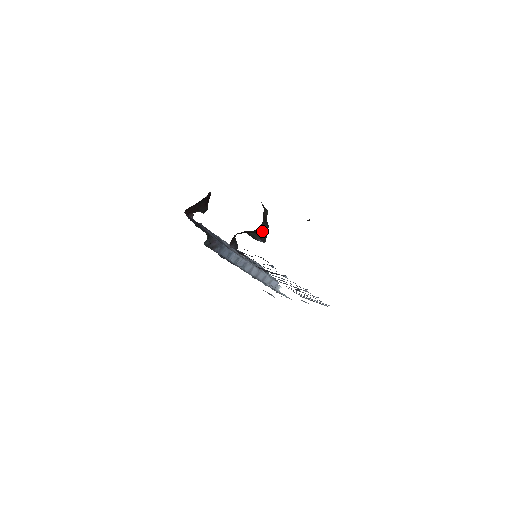
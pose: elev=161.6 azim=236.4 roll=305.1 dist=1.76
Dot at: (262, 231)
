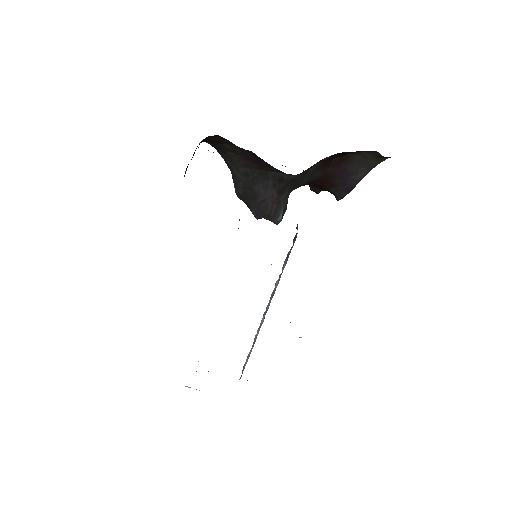
Dot at: occluded
